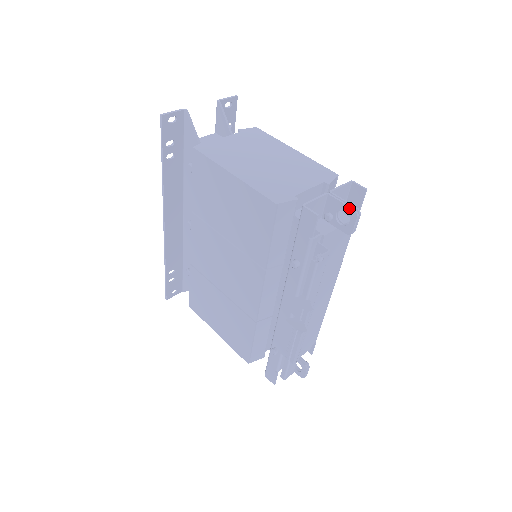
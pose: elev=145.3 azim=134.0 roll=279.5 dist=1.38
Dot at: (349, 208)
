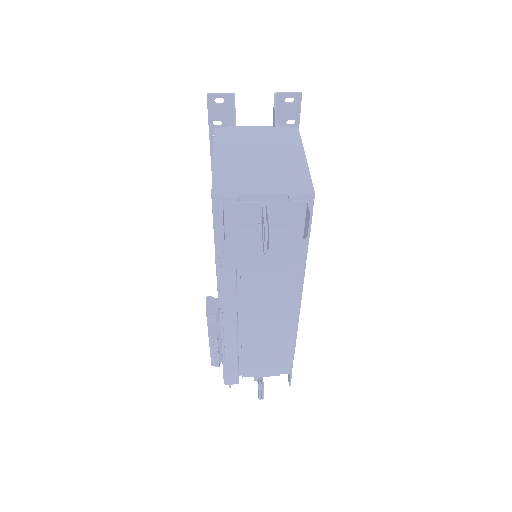
Dot at: (264, 223)
